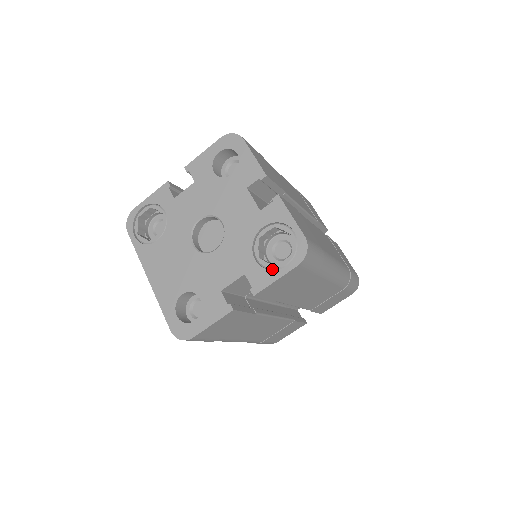
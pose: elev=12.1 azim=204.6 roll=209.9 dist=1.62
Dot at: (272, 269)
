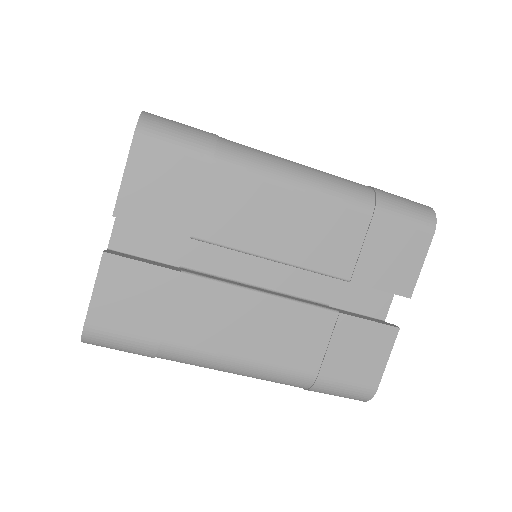
Dot at: occluded
